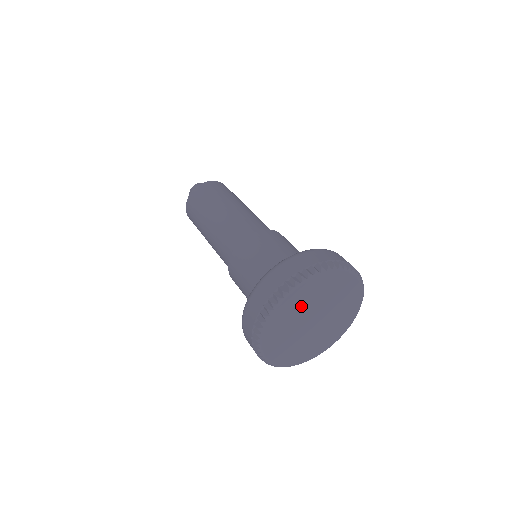
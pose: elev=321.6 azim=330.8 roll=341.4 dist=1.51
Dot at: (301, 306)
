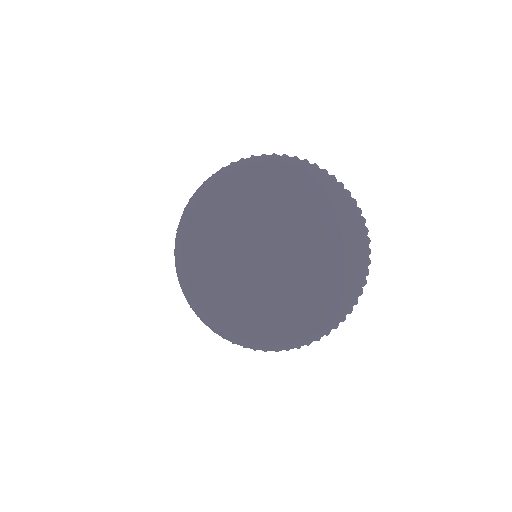
Dot at: (267, 200)
